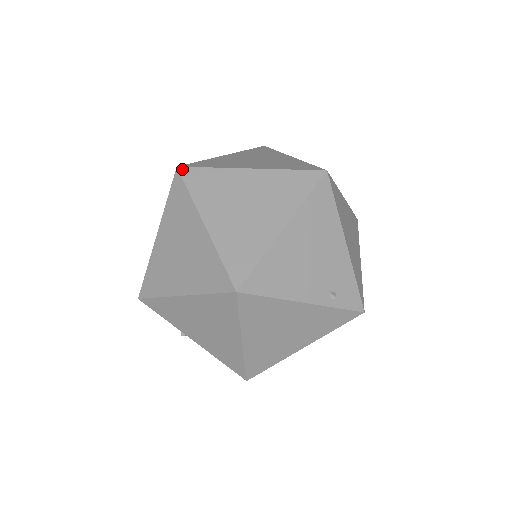
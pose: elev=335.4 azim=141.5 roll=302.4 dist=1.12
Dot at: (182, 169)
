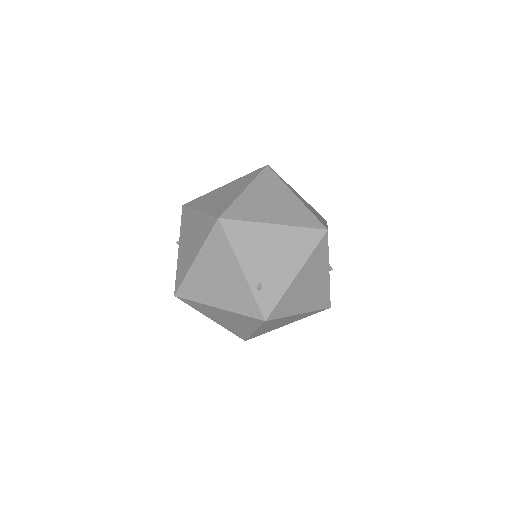
Dot at: (268, 167)
